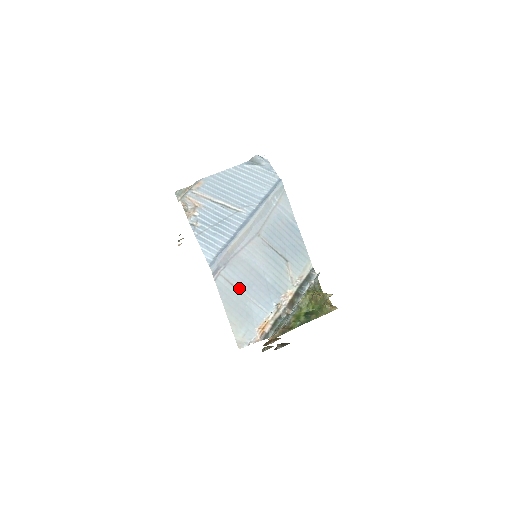
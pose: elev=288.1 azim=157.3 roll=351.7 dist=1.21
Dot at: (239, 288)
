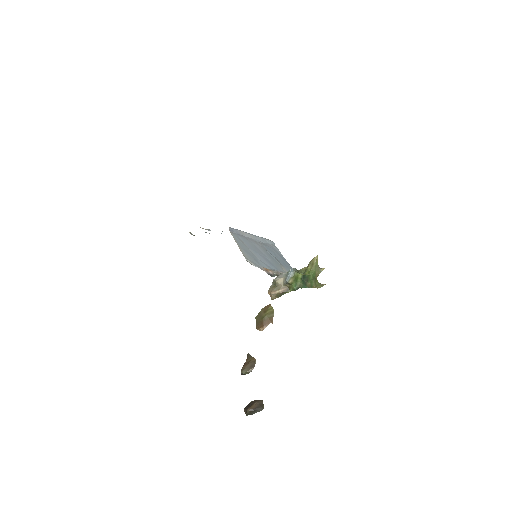
Dot at: (248, 247)
